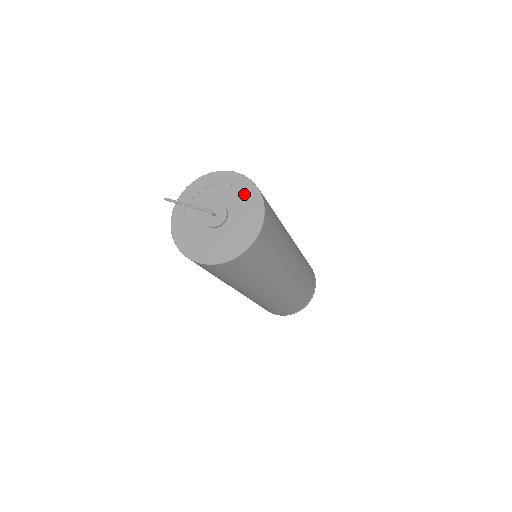
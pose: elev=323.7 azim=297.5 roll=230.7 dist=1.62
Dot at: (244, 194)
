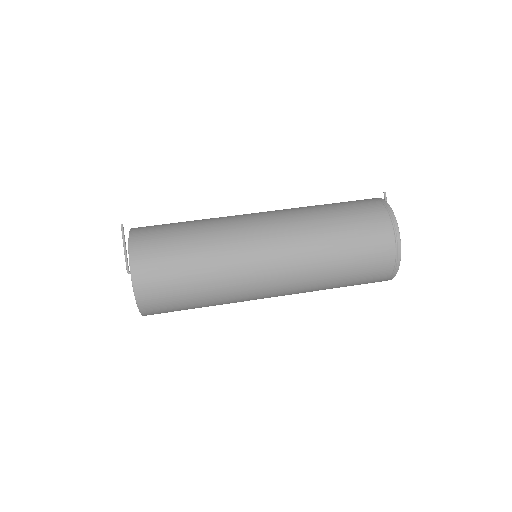
Dot at: occluded
